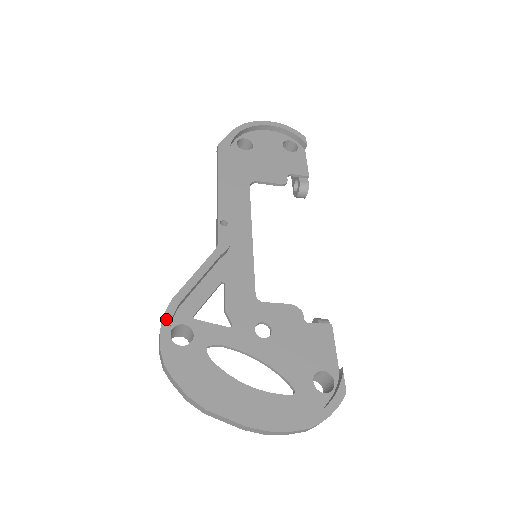
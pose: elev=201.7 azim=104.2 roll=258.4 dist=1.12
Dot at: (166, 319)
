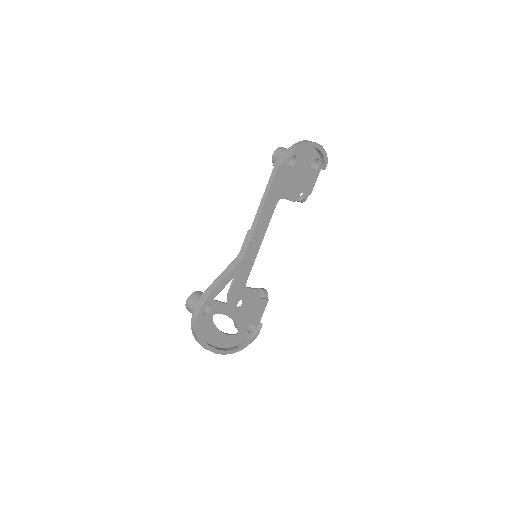
Dot at: (204, 306)
